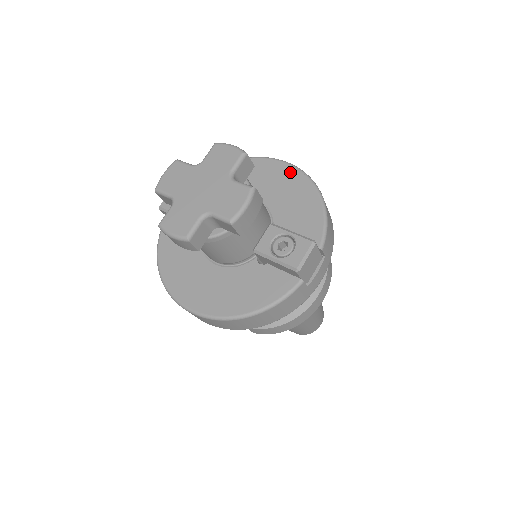
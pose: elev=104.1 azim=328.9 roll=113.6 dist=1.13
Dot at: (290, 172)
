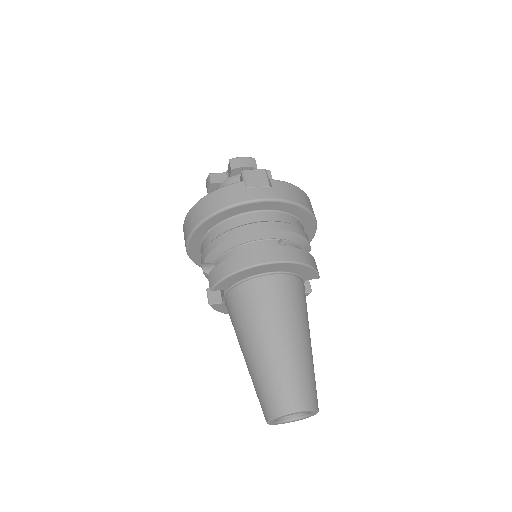
Dot at: occluded
